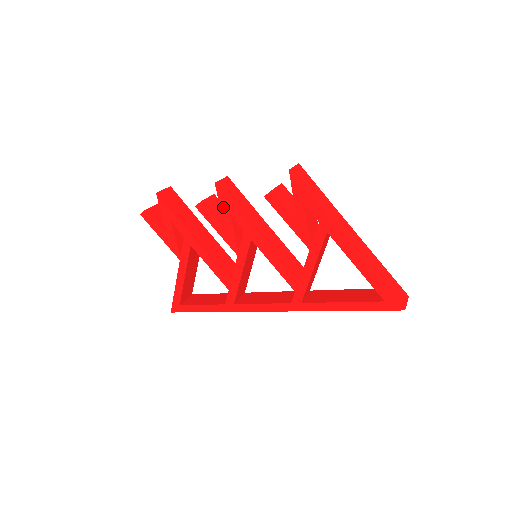
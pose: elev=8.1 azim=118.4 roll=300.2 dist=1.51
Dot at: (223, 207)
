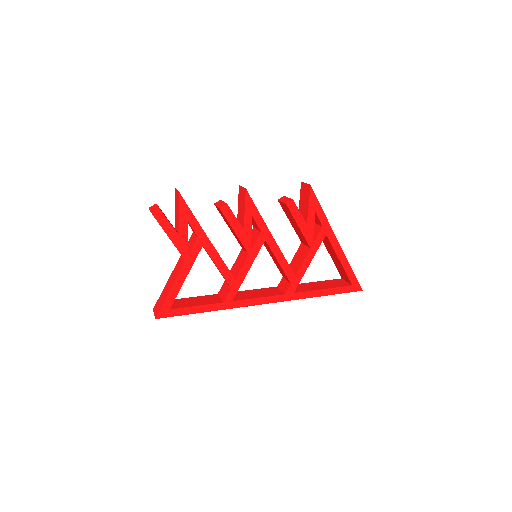
Dot at: (248, 210)
